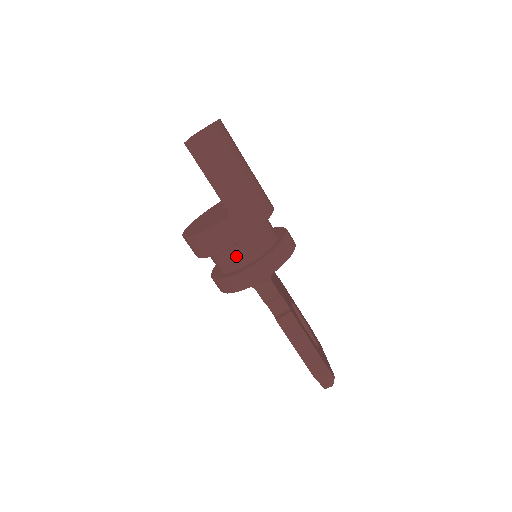
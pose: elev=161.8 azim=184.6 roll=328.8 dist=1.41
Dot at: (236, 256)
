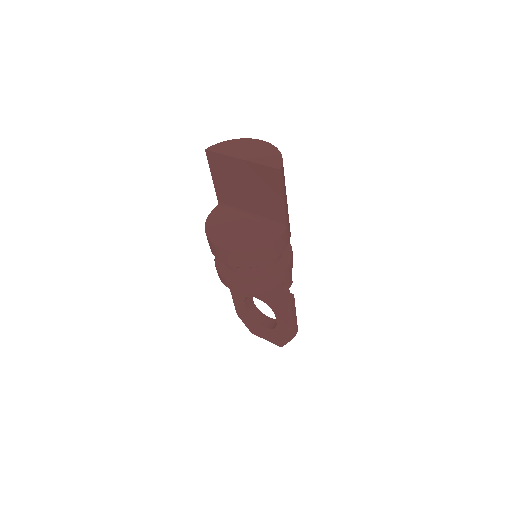
Dot at: (273, 260)
